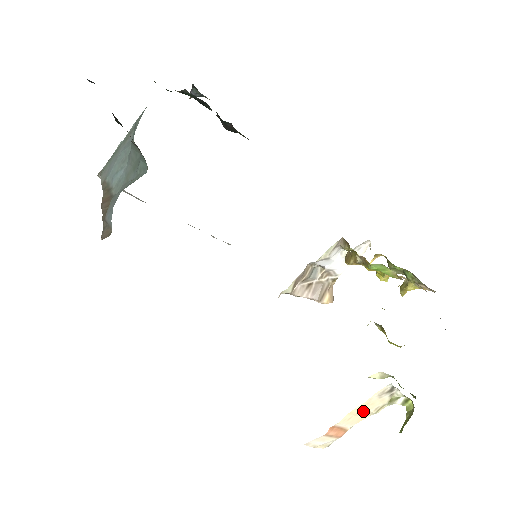
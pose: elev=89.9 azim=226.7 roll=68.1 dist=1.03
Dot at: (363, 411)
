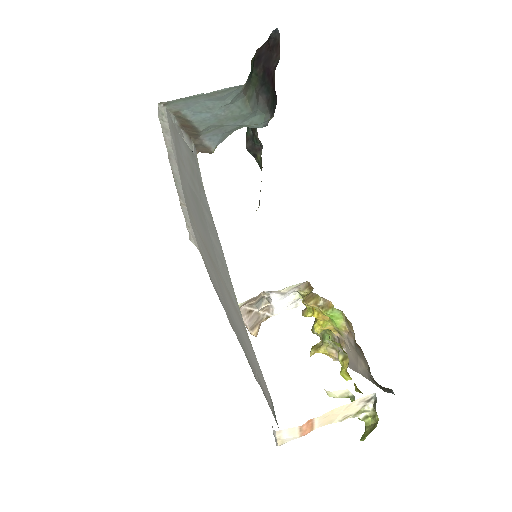
Dot at: (338, 414)
